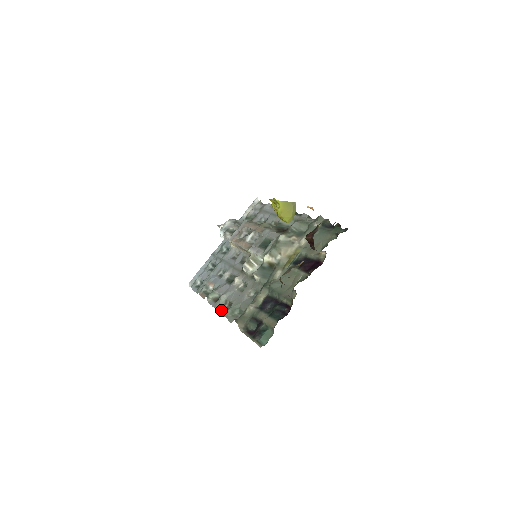
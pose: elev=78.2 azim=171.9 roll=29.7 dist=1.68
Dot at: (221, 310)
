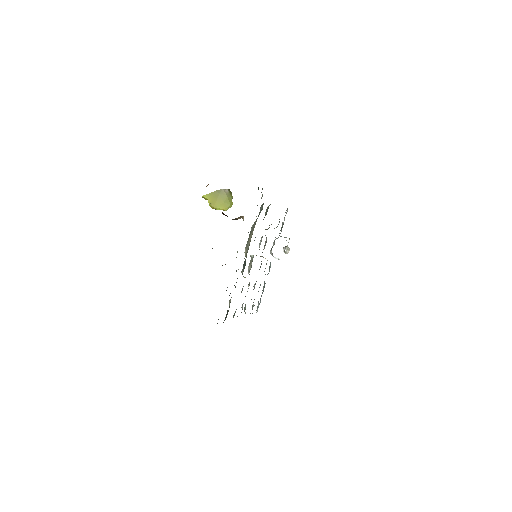
Dot at: occluded
